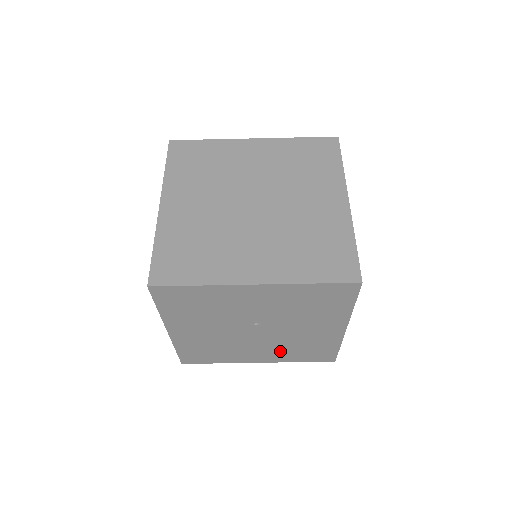
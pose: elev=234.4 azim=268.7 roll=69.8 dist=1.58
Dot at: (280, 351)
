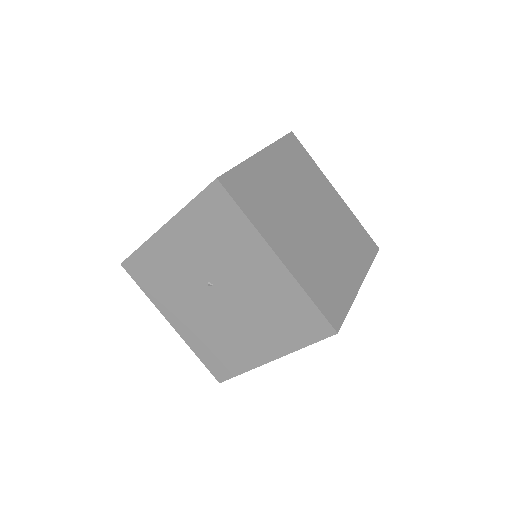
Dot at: (268, 329)
